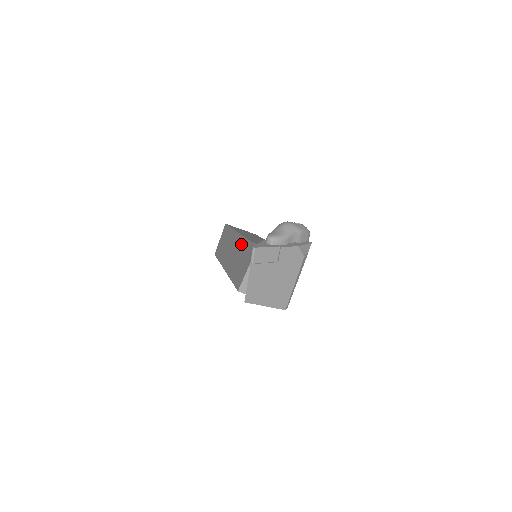
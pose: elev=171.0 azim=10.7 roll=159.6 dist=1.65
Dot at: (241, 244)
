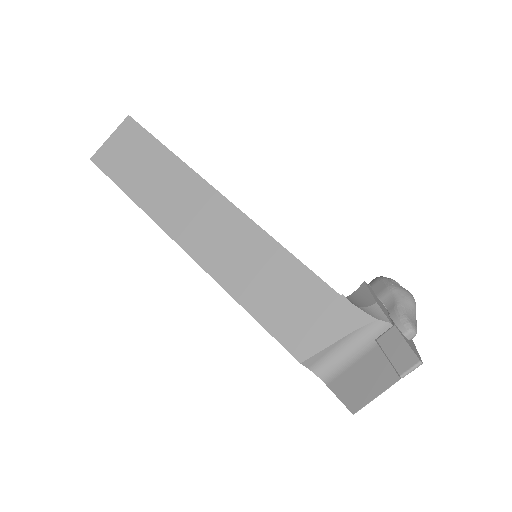
Dot at: (270, 252)
